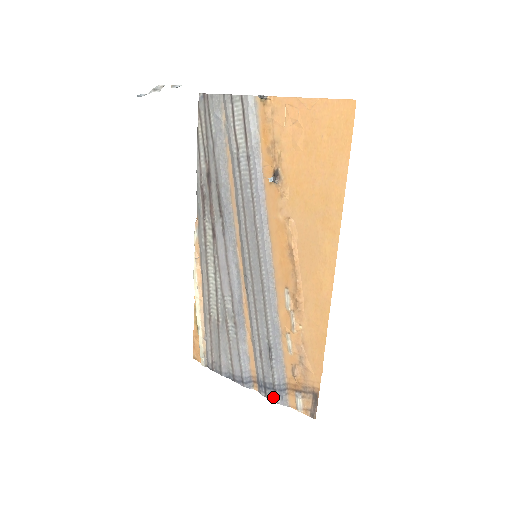
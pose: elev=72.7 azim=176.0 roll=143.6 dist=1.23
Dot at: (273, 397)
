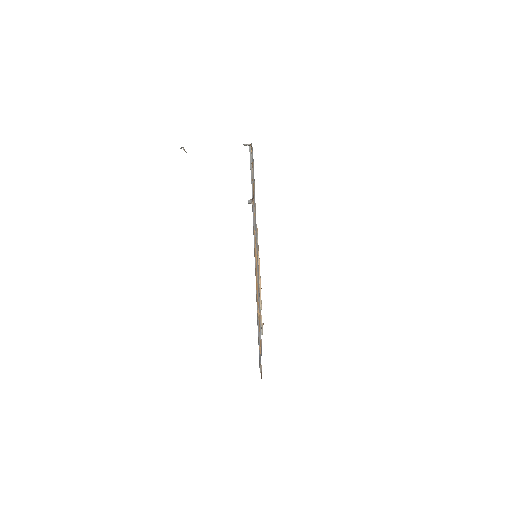
Dot at: (259, 363)
